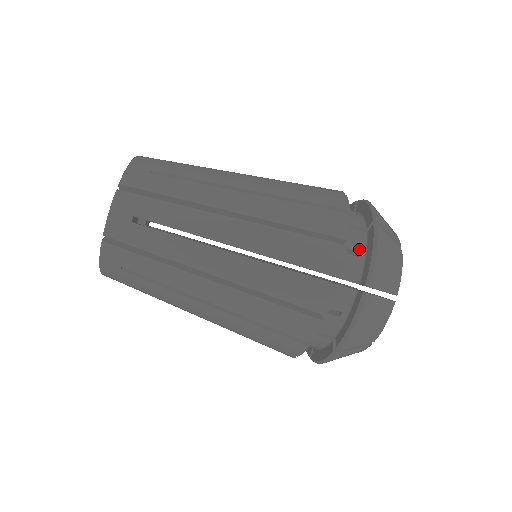
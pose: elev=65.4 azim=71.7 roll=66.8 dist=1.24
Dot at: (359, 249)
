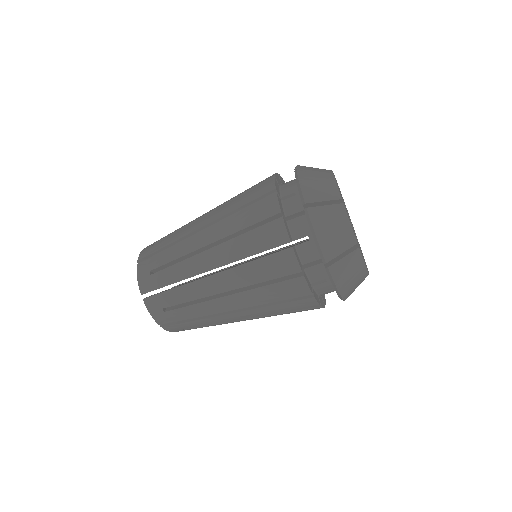
Dot at: (294, 191)
